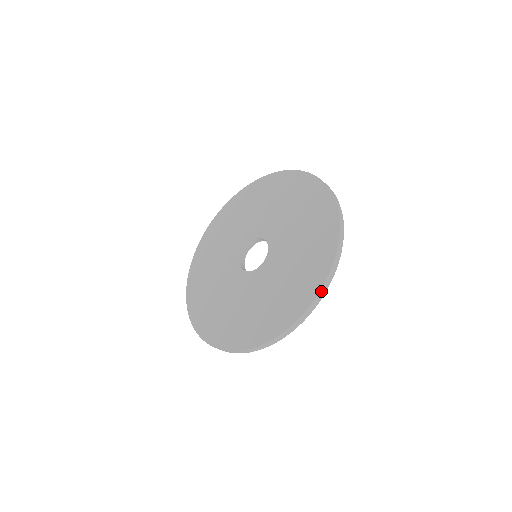
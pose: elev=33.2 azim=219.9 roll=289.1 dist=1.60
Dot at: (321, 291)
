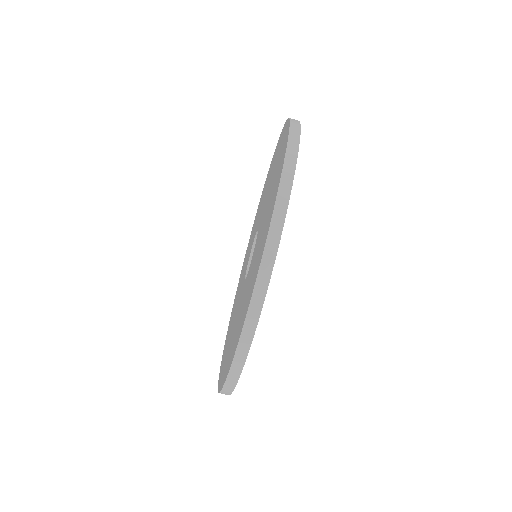
Dot at: (292, 121)
